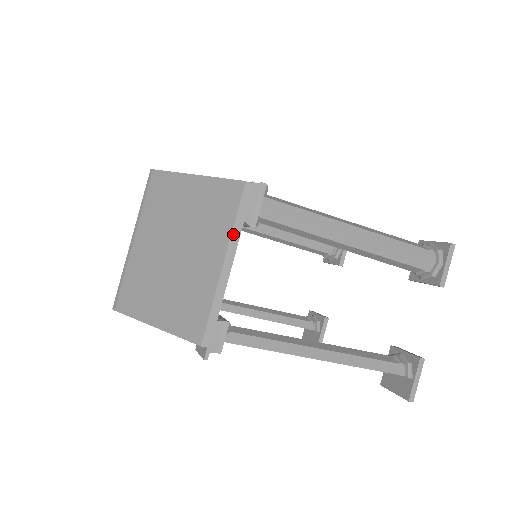
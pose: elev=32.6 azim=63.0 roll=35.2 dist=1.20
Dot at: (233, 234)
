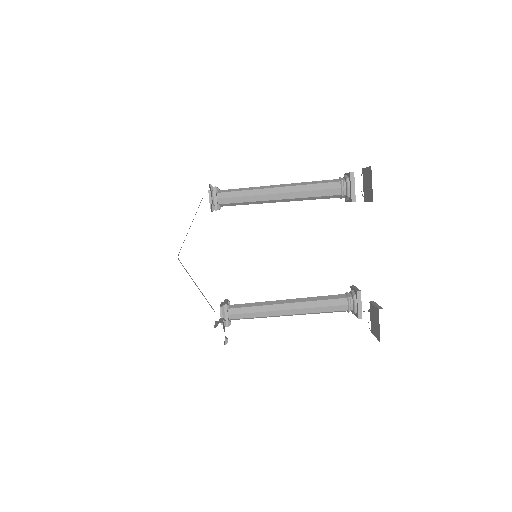
Dot at: occluded
